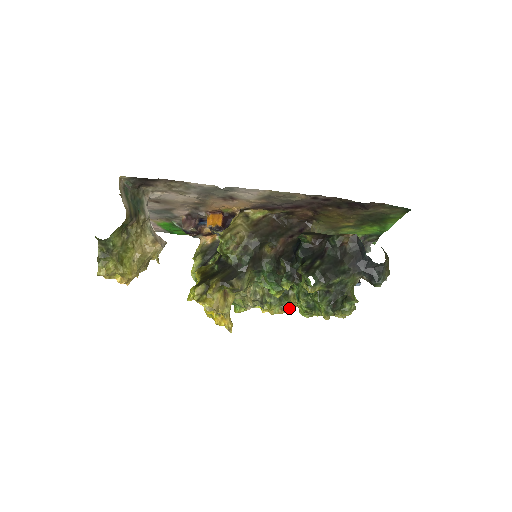
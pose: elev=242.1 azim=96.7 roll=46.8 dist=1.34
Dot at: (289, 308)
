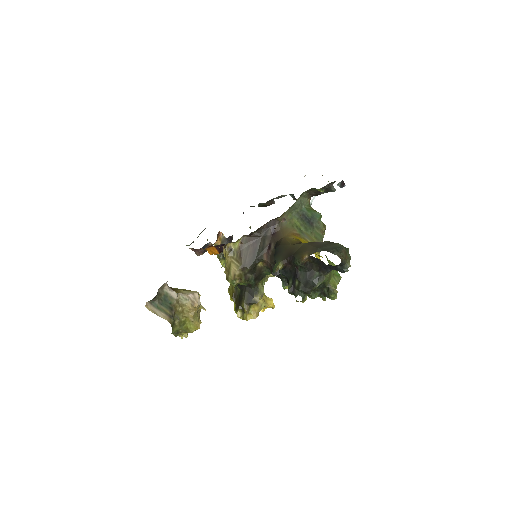
Dot at: occluded
